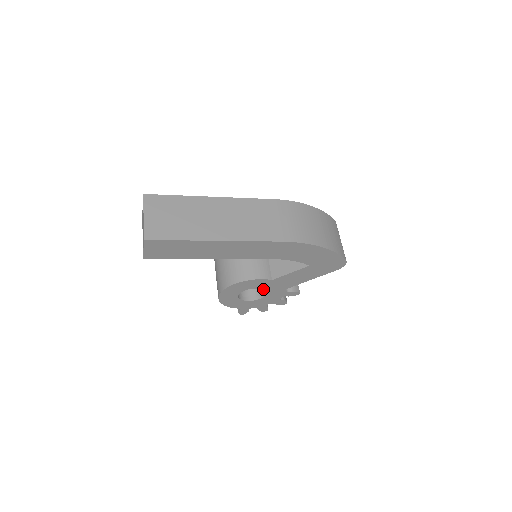
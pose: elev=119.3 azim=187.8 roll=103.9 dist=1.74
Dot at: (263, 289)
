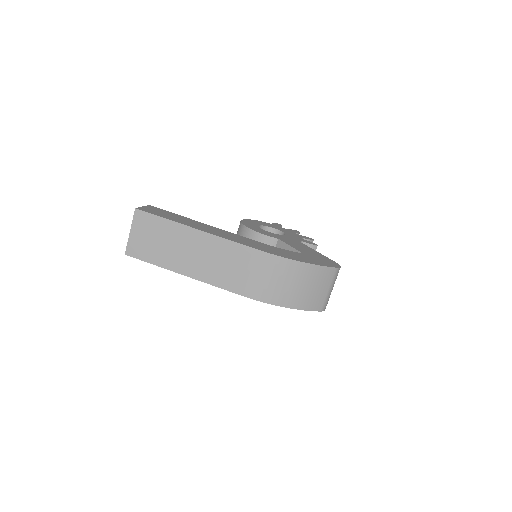
Dot at: occluded
